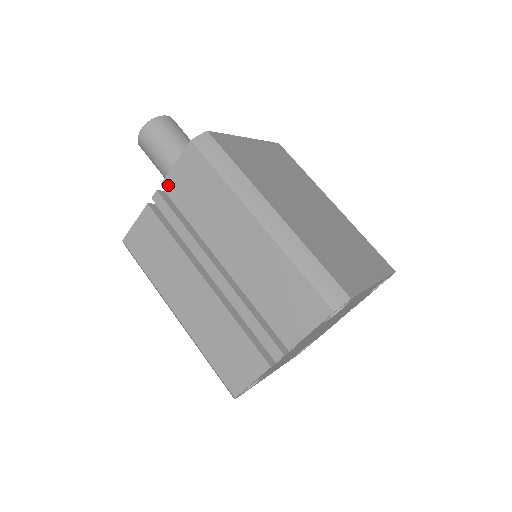
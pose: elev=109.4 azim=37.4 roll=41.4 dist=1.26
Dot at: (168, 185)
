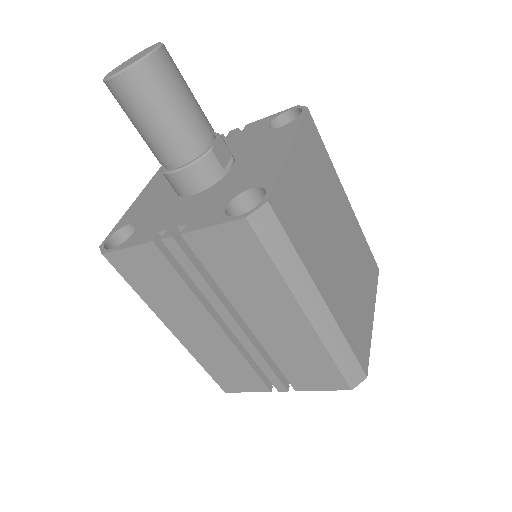
Dot at: (193, 240)
